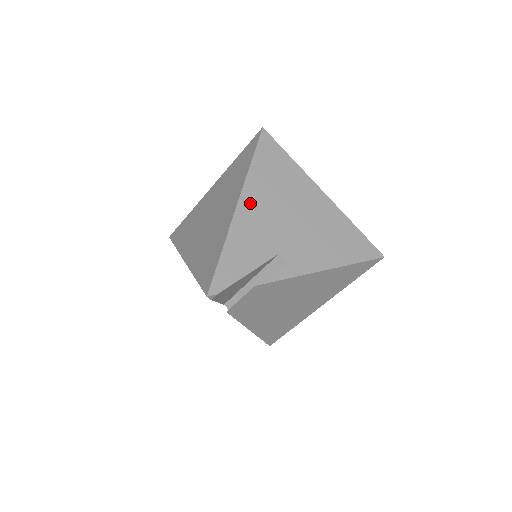
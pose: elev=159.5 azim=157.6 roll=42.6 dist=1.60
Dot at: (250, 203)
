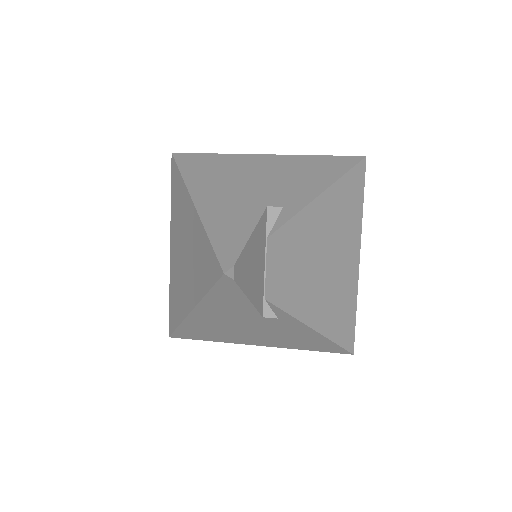
Dot at: (204, 194)
